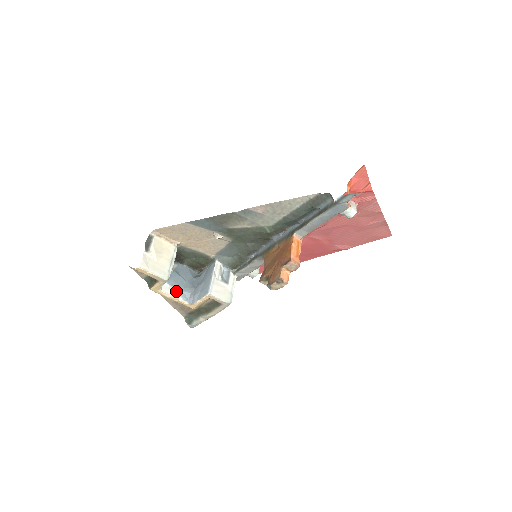
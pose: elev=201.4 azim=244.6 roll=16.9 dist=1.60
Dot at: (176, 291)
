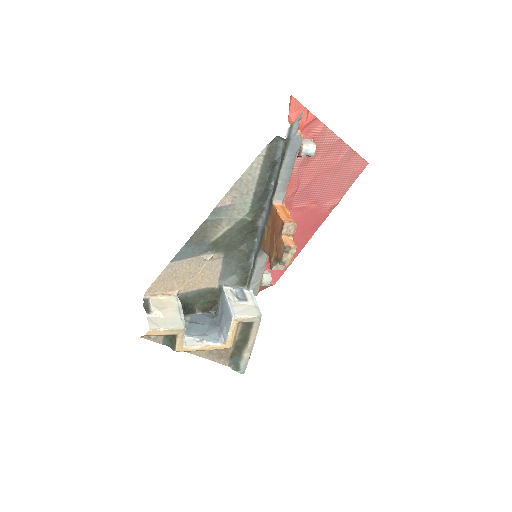
Dot at: (202, 339)
